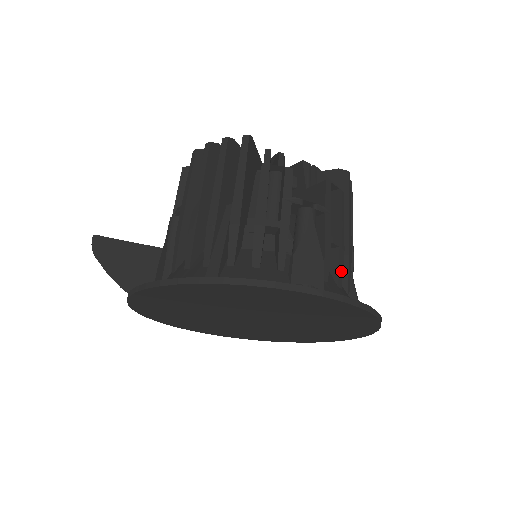
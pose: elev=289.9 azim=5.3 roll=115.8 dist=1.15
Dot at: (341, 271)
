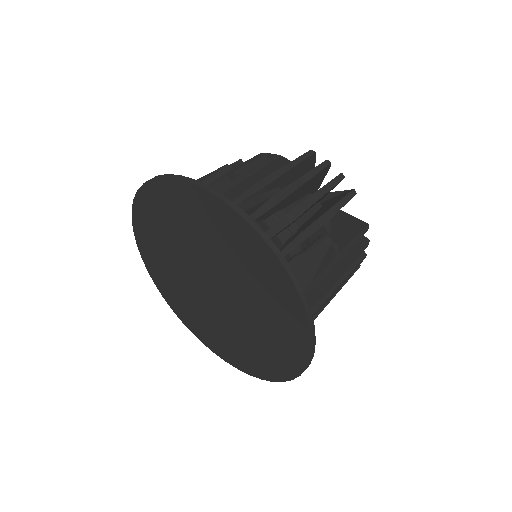
Dot at: (226, 190)
